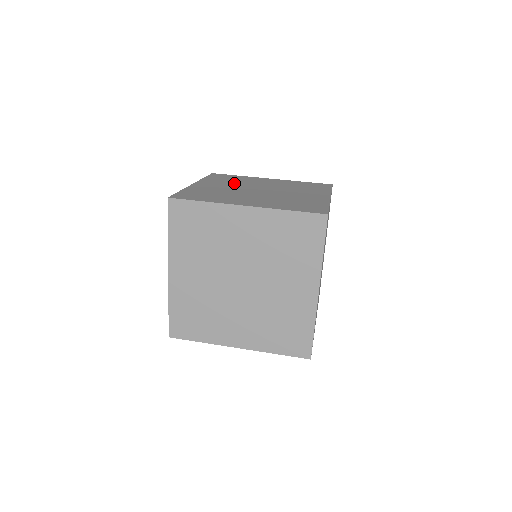
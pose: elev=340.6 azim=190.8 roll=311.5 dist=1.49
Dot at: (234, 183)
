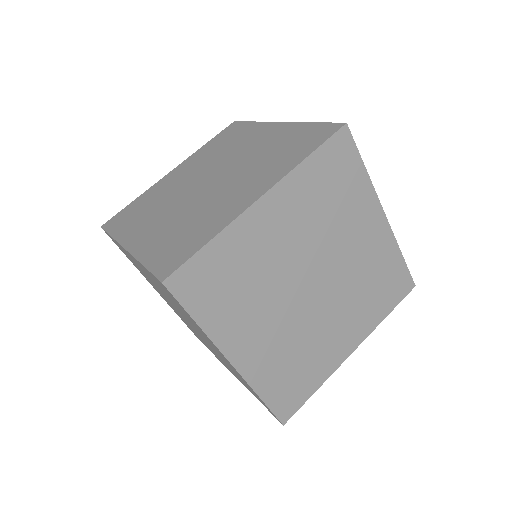
Dot at: occluded
